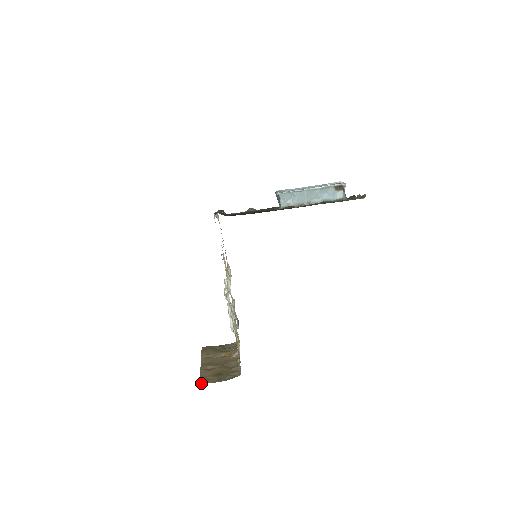
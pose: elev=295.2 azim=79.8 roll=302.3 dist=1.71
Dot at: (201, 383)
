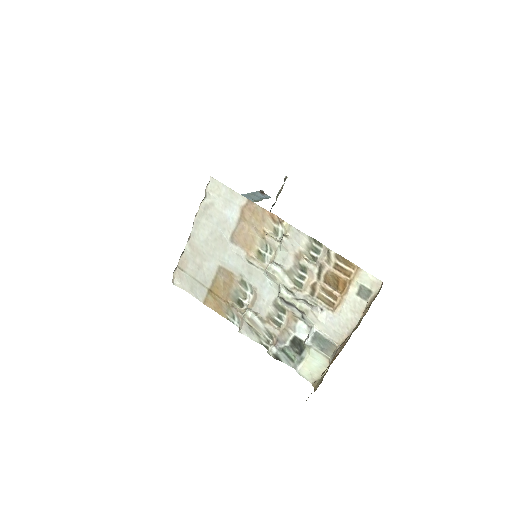
Dot at: occluded
